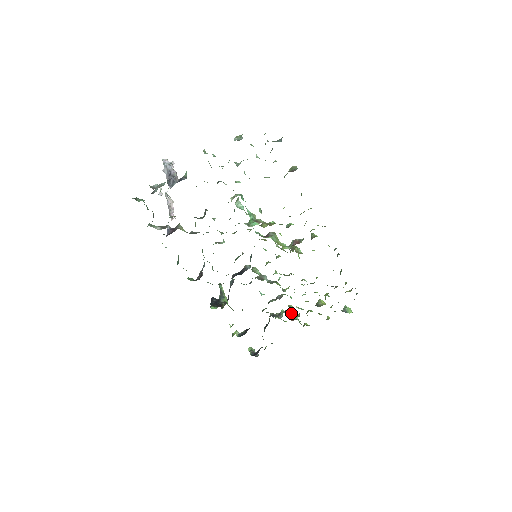
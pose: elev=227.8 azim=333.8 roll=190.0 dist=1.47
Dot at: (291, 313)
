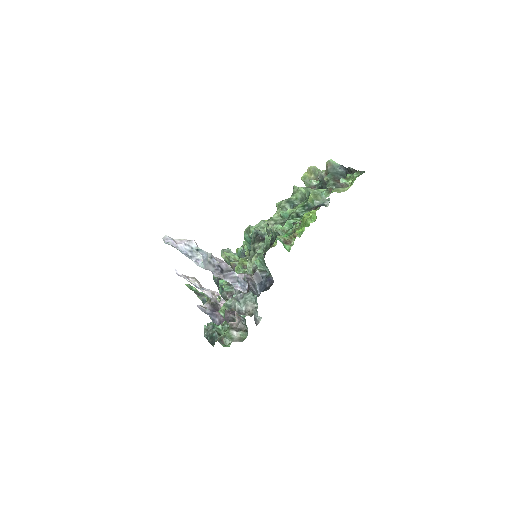
Dot at: occluded
